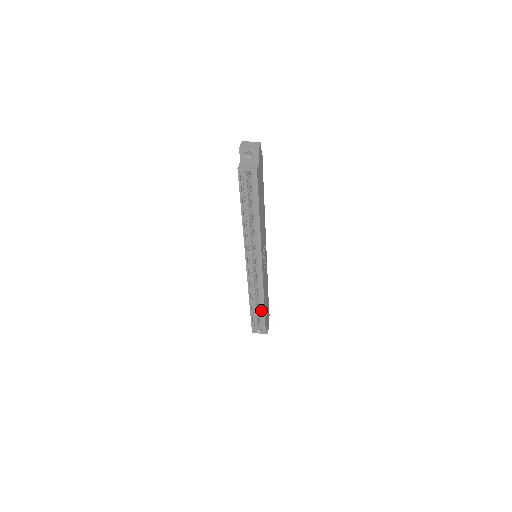
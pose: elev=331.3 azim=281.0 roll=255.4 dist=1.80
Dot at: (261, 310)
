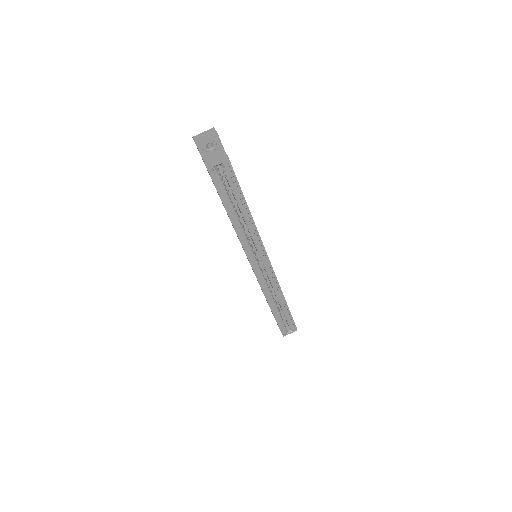
Dot at: (283, 309)
